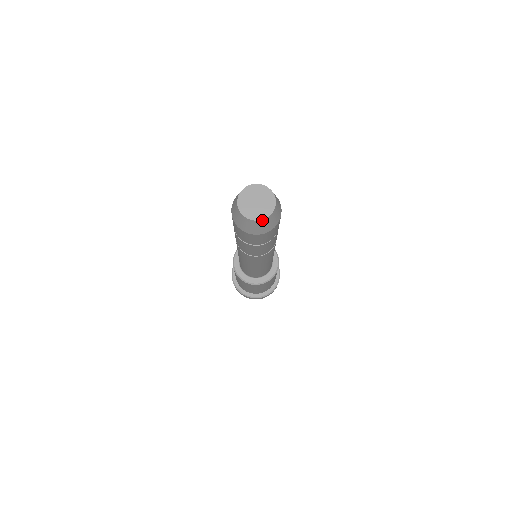
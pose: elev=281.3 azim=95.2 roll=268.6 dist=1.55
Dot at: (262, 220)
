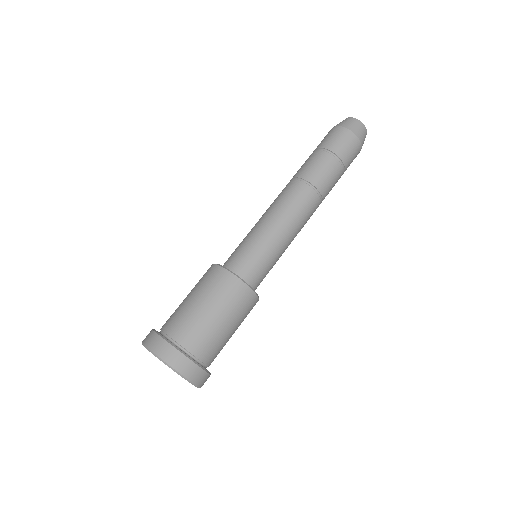
Dot at: (355, 119)
